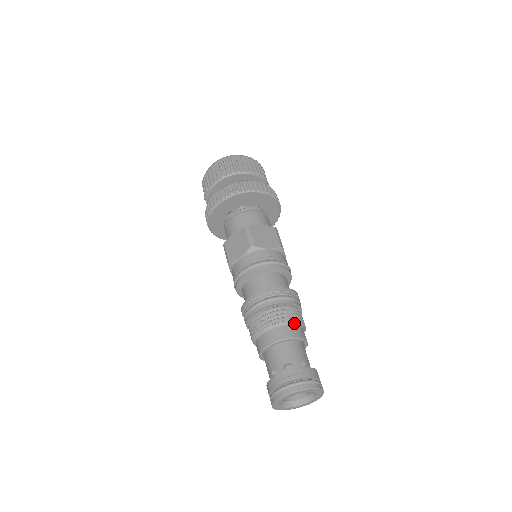
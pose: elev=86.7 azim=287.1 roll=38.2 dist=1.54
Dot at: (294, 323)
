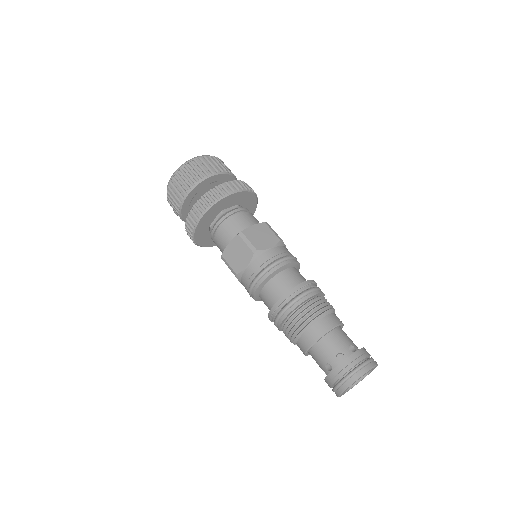
Dot at: (327, 313)
